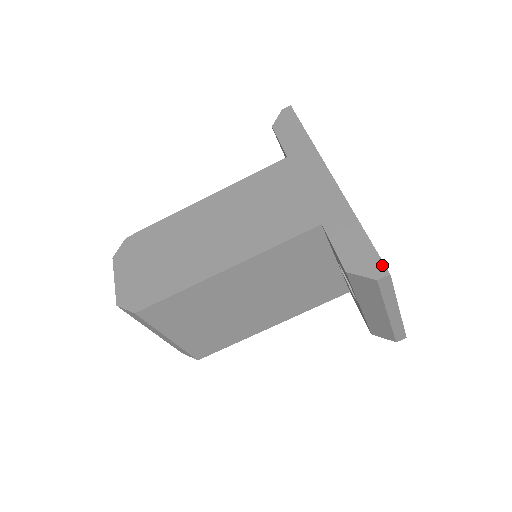
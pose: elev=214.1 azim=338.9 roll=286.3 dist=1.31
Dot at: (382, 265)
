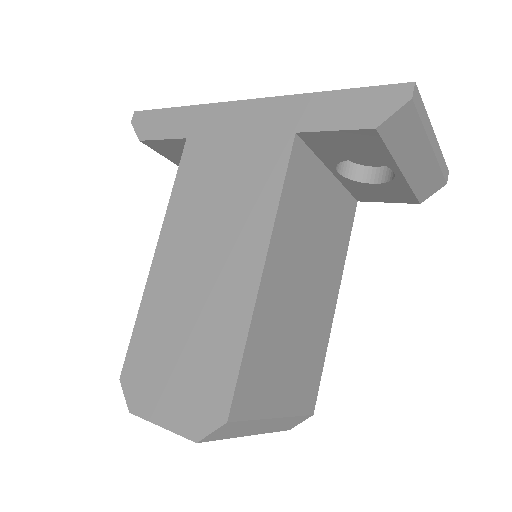
Dot at: (397, 86)
